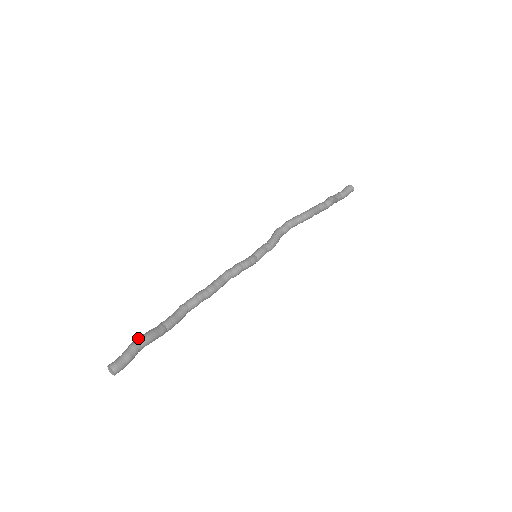
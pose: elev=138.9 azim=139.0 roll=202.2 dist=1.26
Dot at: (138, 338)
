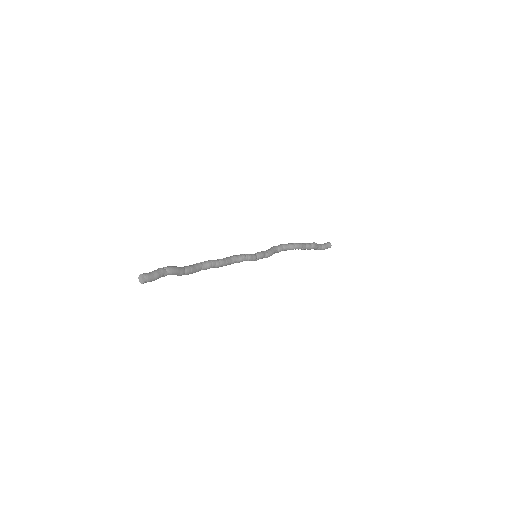
Dot at: occluded
